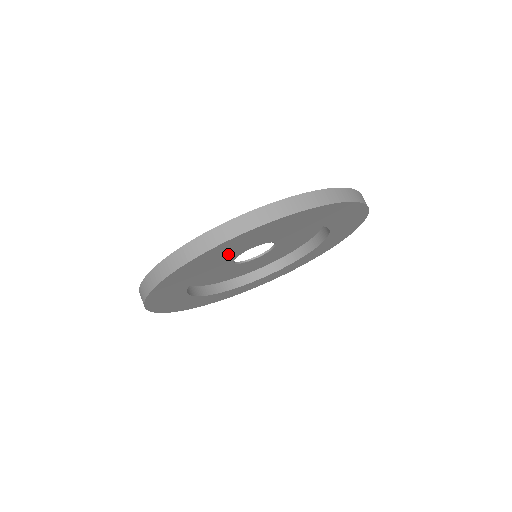
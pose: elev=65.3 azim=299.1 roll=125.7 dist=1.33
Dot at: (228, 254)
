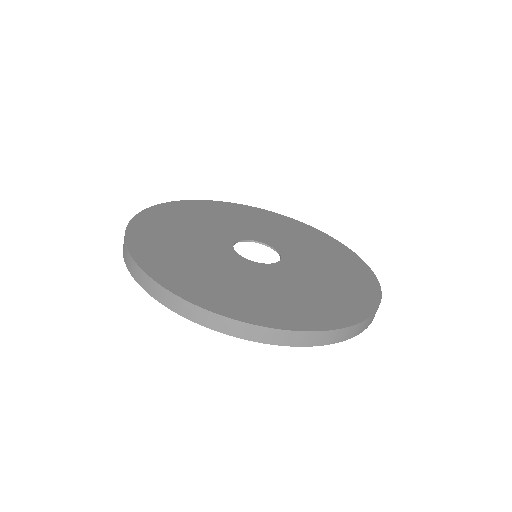
Dot at: occluded
